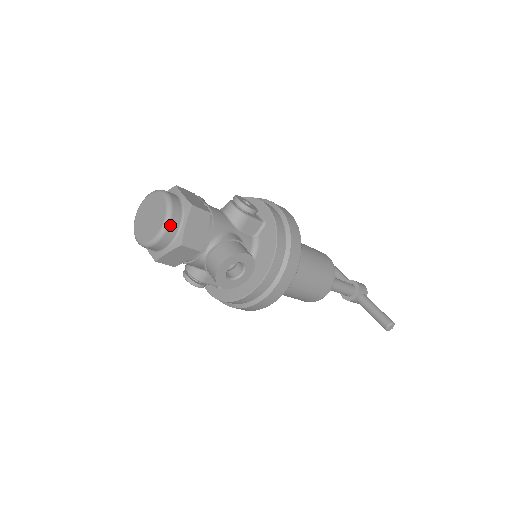
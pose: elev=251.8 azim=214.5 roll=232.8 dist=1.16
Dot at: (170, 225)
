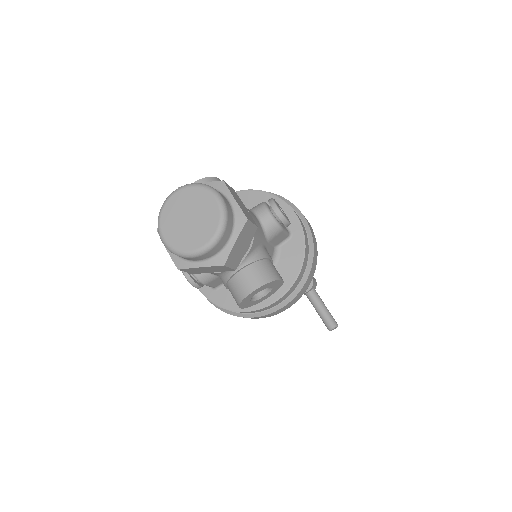
Dot at: (220, 241)
